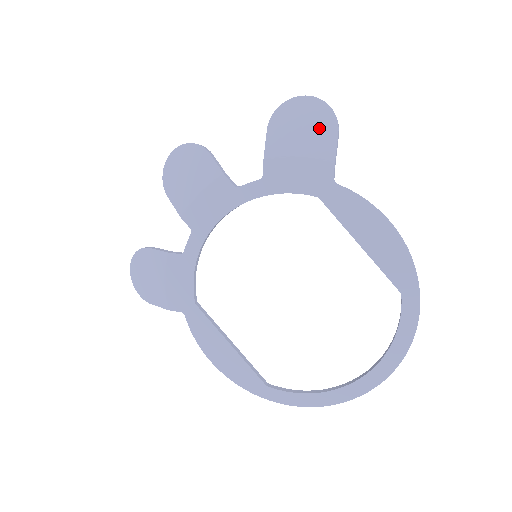
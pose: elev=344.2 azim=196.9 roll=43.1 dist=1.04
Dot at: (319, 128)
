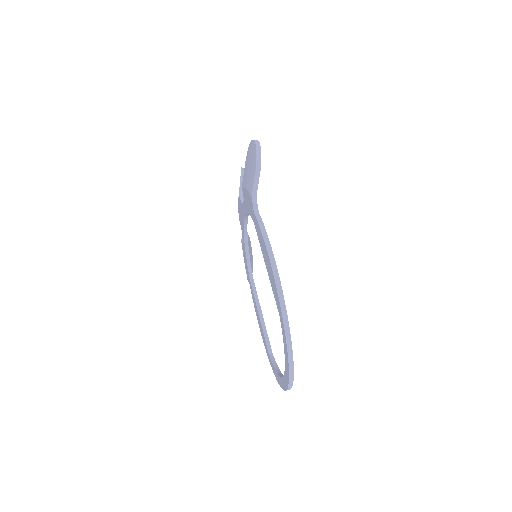
Dot at: (252, 167)
